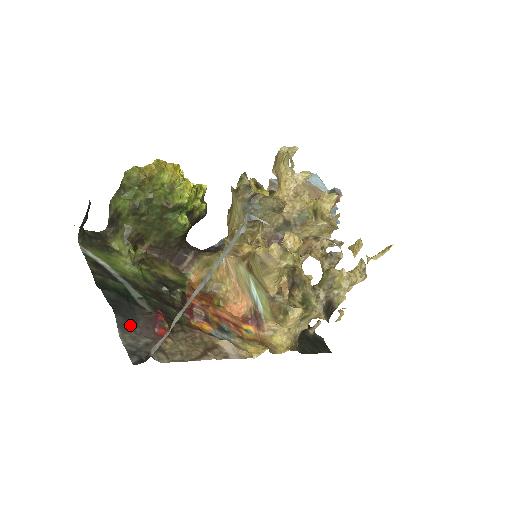
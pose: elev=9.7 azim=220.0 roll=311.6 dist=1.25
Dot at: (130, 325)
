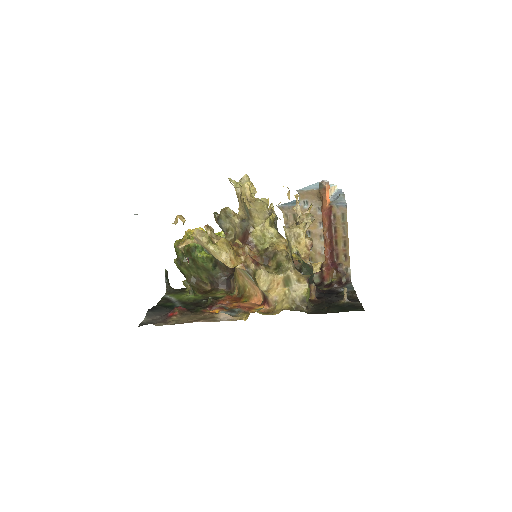
Dot at: (155, 315)
